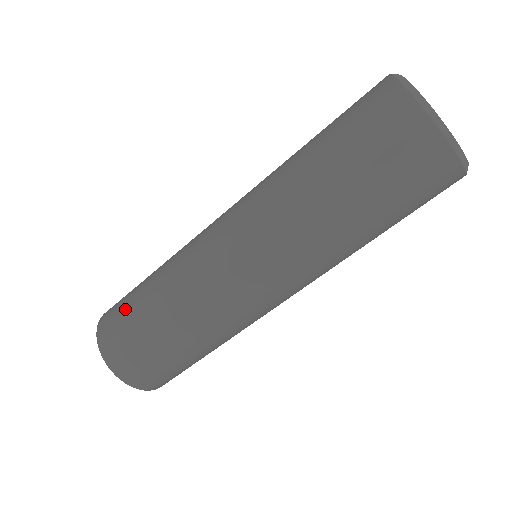
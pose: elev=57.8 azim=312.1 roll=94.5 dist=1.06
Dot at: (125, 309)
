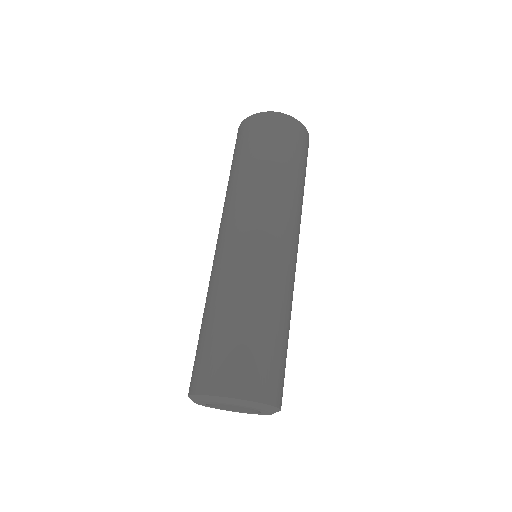
Dot at: (201, 350)
